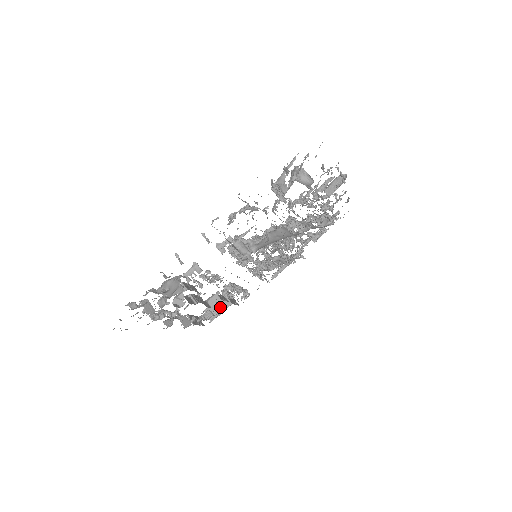
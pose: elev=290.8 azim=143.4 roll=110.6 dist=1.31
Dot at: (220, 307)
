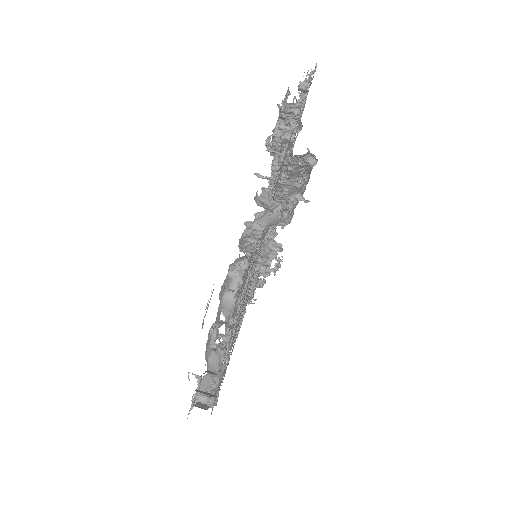
Dot at: occluded
